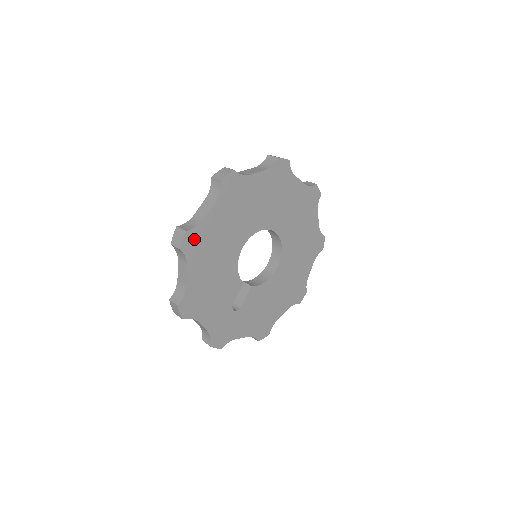
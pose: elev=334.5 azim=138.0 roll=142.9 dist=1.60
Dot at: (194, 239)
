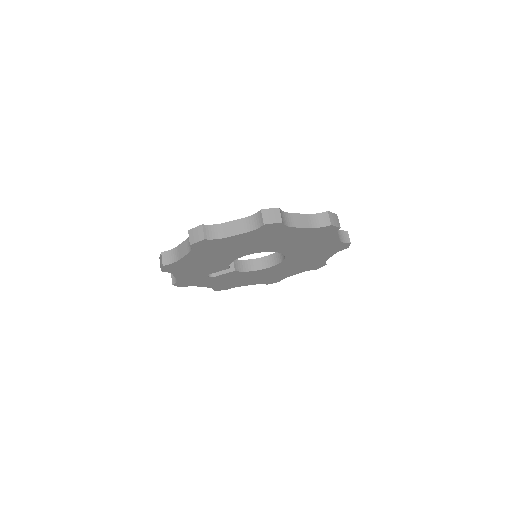
Dot at: (208, 243)
